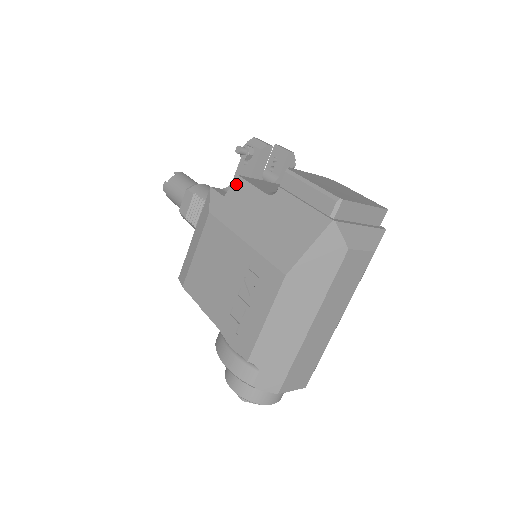
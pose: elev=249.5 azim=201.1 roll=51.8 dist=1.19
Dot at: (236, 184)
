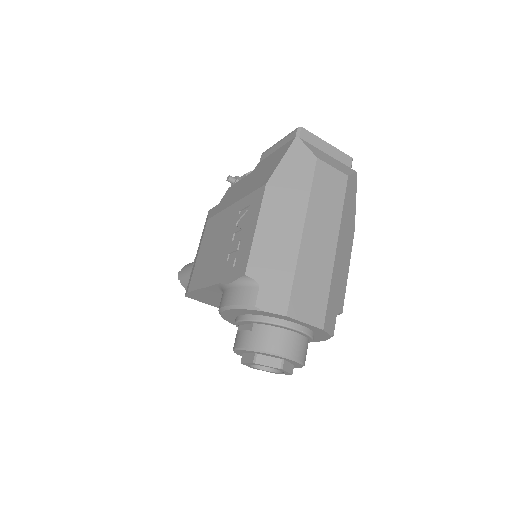
Dot at: (227, 191)
